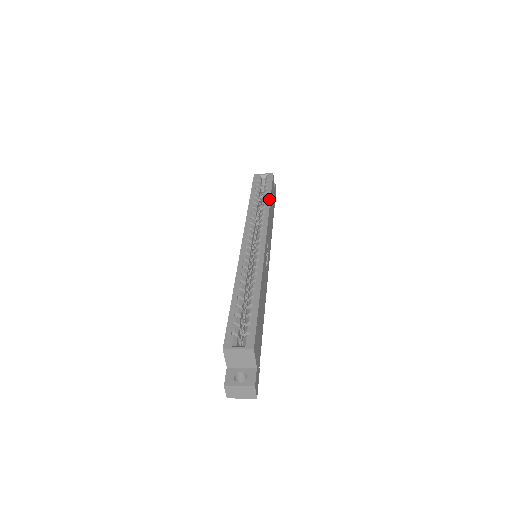
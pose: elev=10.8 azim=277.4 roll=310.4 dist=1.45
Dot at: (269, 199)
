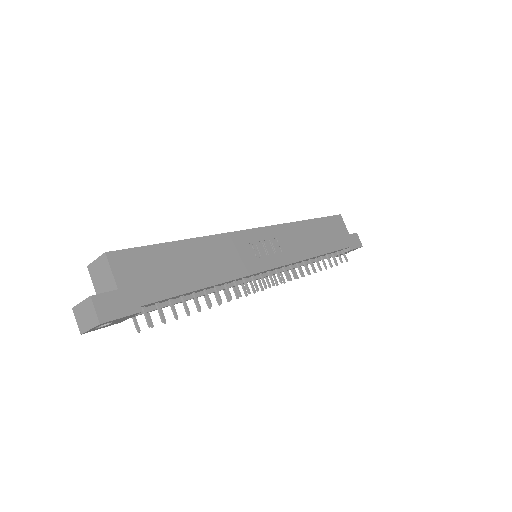
Dot at: (307, 220)
